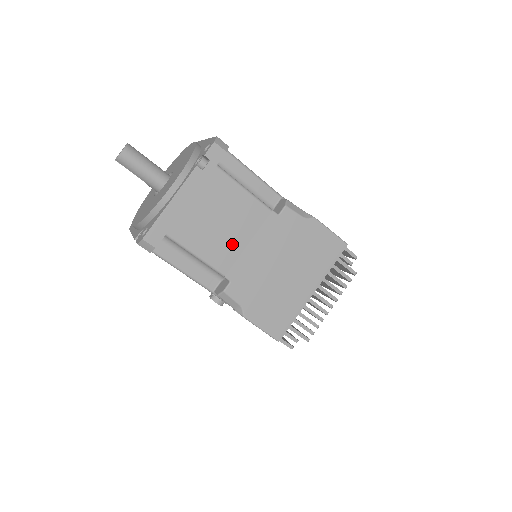
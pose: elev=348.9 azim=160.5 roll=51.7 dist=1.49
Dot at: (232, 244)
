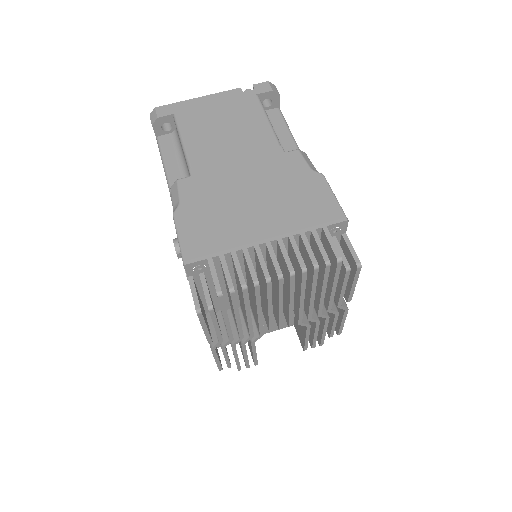
Dot at: (220, 149)
